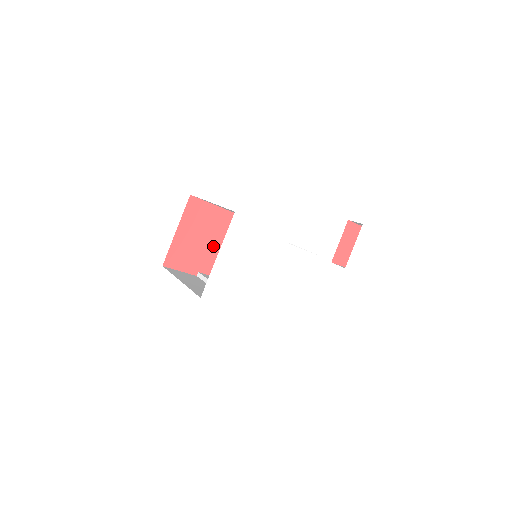
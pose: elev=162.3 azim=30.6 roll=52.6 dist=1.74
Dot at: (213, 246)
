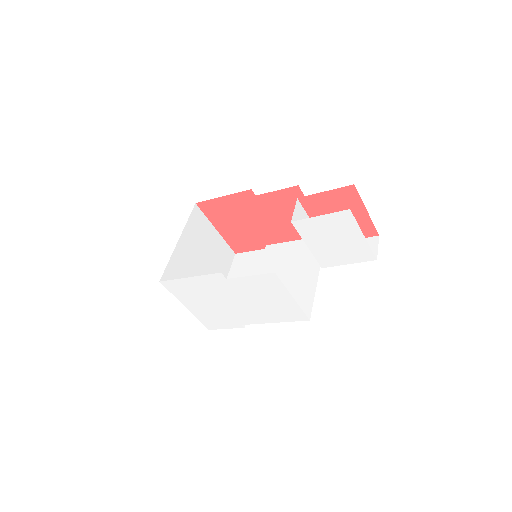
Dot at: (256, 224)
